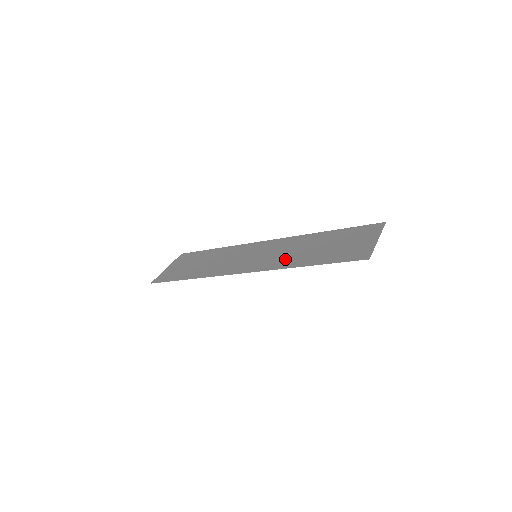
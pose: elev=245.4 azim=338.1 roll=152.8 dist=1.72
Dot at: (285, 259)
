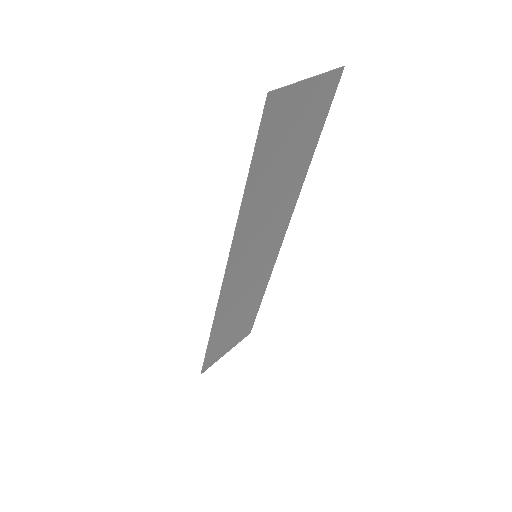
Dot at: (252, 220)
